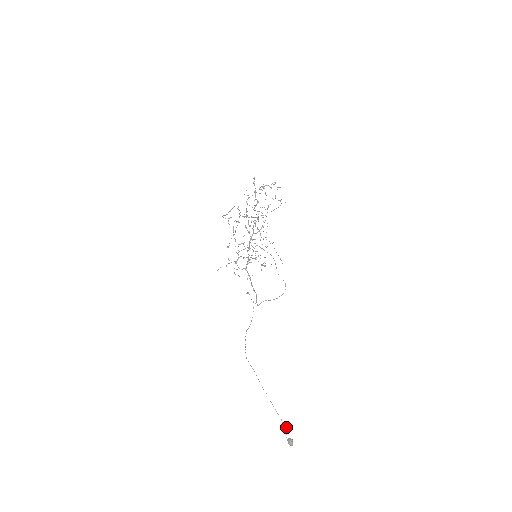
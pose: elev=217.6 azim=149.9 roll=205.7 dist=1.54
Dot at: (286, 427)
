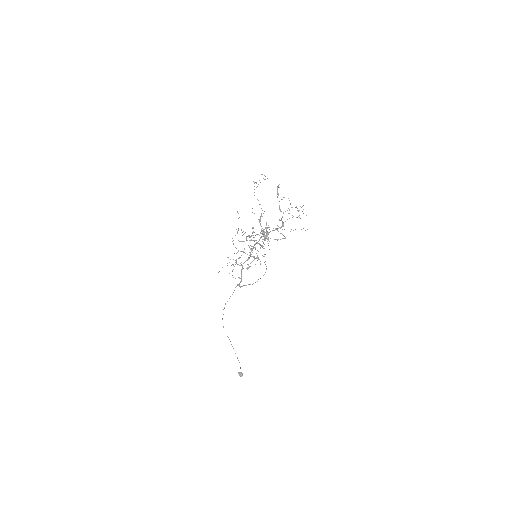
Dot at: occluded
